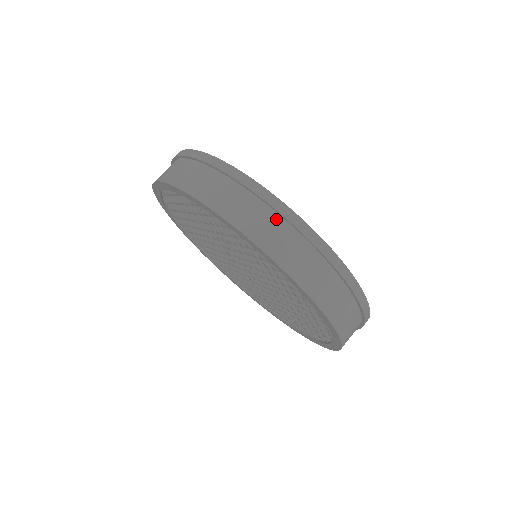
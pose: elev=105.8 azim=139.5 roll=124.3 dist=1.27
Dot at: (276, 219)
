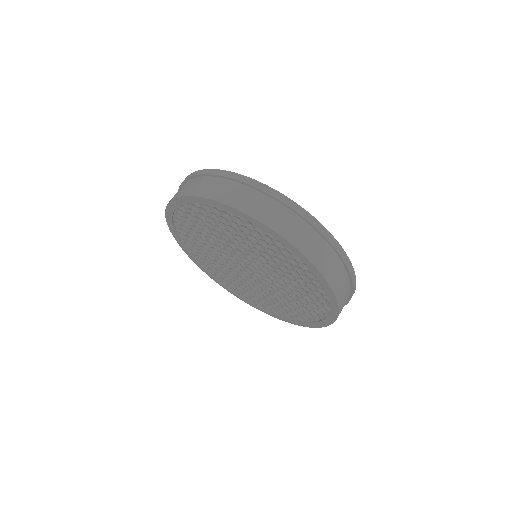
Dot at: (338, 263)
